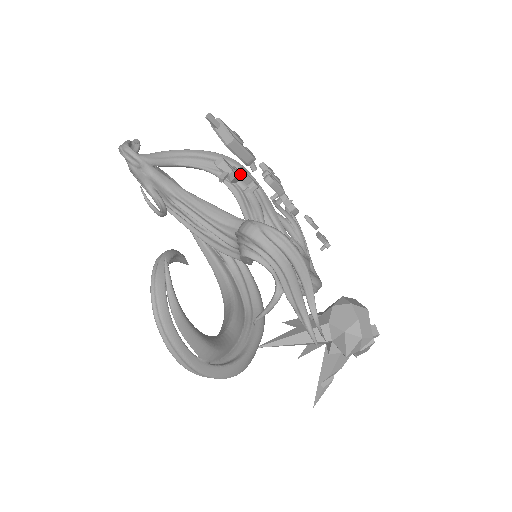
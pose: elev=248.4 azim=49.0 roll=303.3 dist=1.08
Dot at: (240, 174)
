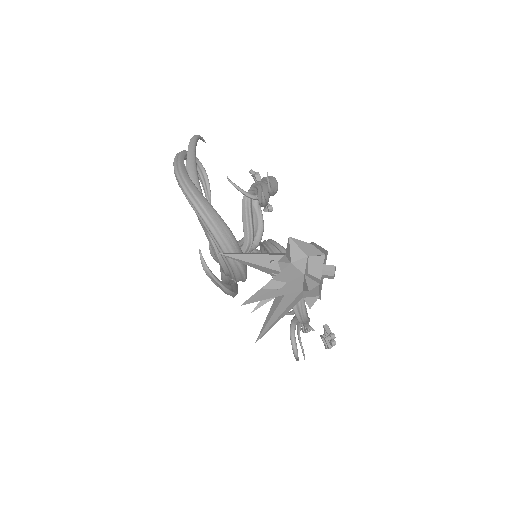
Dot at: occluded
